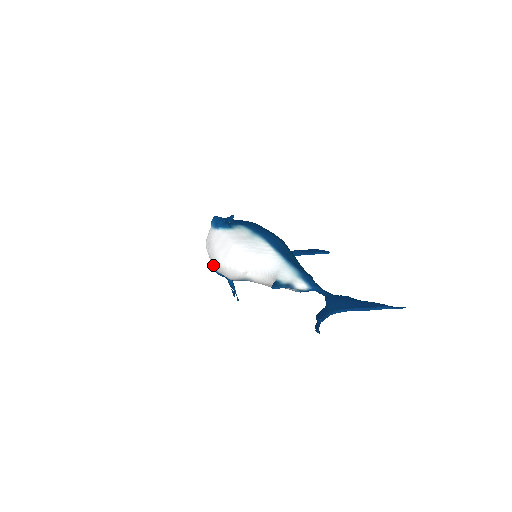
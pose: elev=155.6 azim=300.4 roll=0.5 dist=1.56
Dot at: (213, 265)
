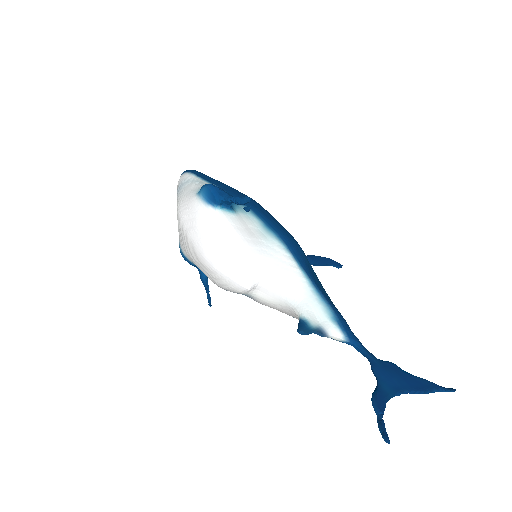
Dot at: (190, 254)
